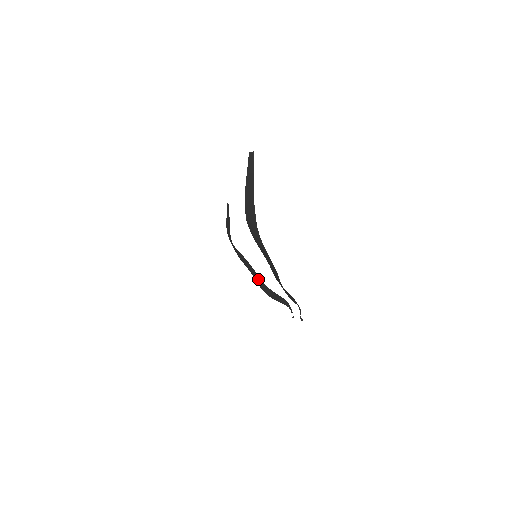
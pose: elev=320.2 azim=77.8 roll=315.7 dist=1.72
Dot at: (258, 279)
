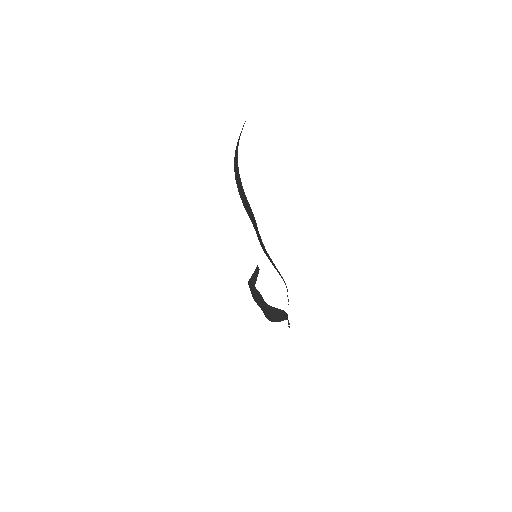
Dot at: (264, 304)
